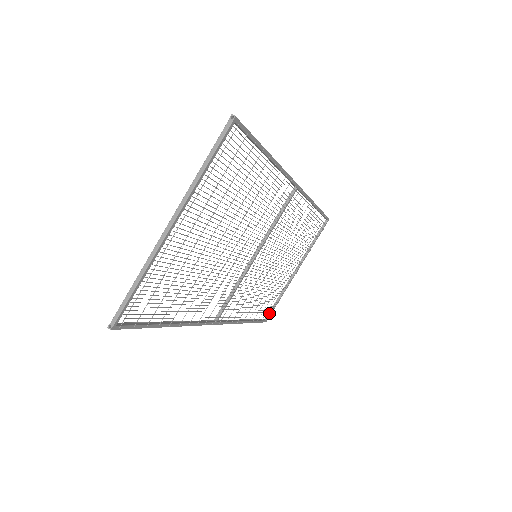
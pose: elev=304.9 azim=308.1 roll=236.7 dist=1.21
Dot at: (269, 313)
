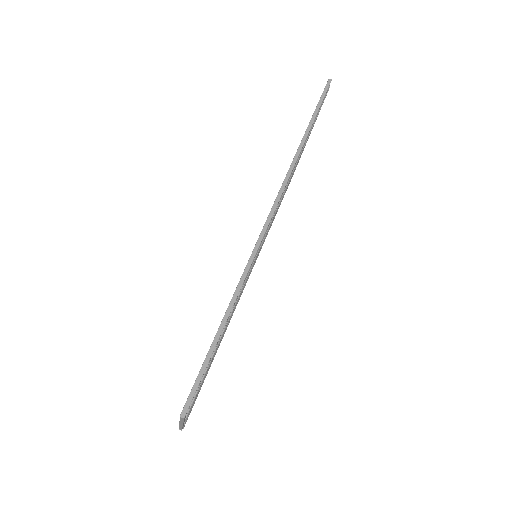
Dot at: occluded
